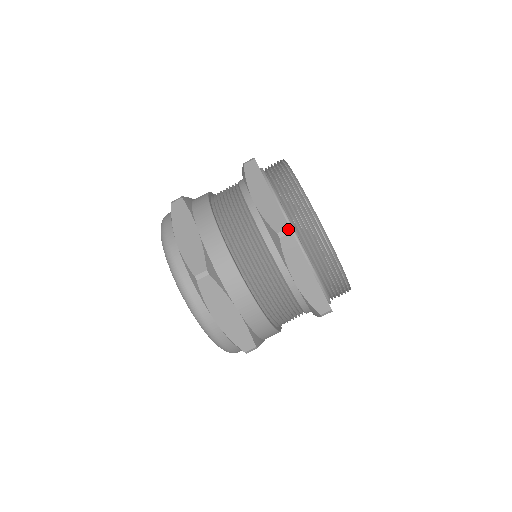
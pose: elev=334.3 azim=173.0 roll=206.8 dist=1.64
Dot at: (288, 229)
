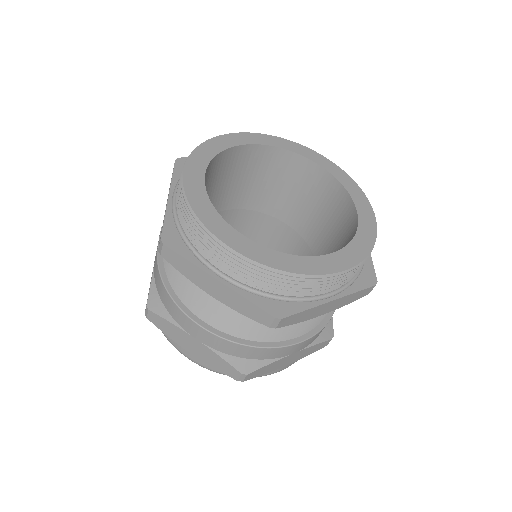
Dot at: (160, 242)
